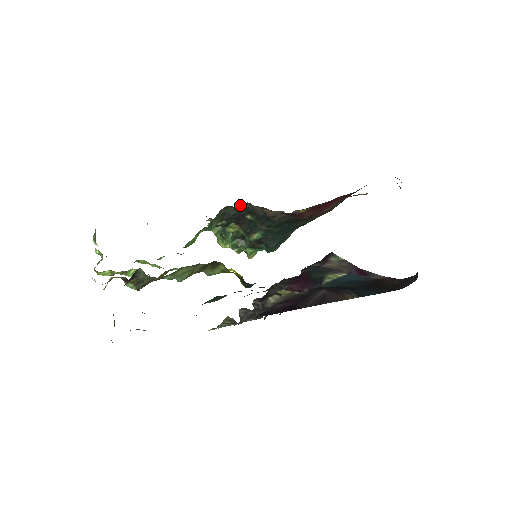
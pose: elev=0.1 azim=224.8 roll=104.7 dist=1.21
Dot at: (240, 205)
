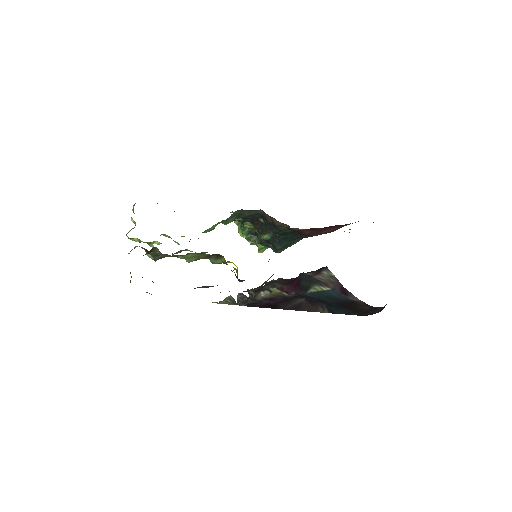
Dot at: (254, 210)
